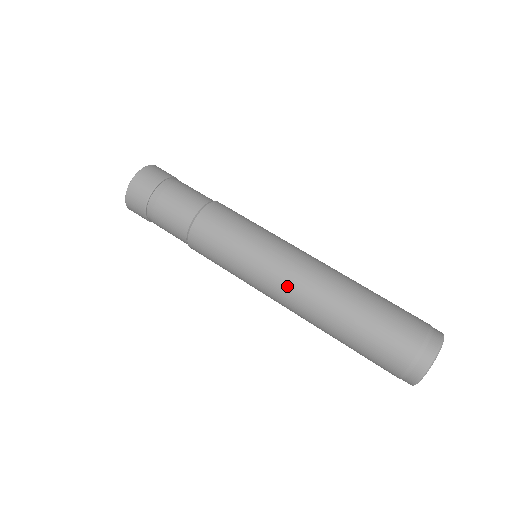
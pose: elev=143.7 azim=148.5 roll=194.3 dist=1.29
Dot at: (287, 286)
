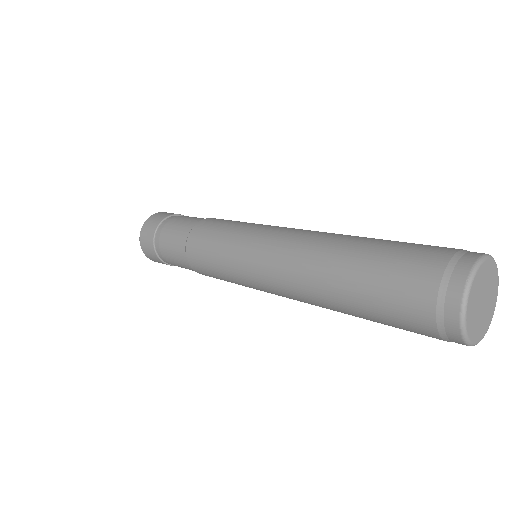
Dot at: (280, 293)
